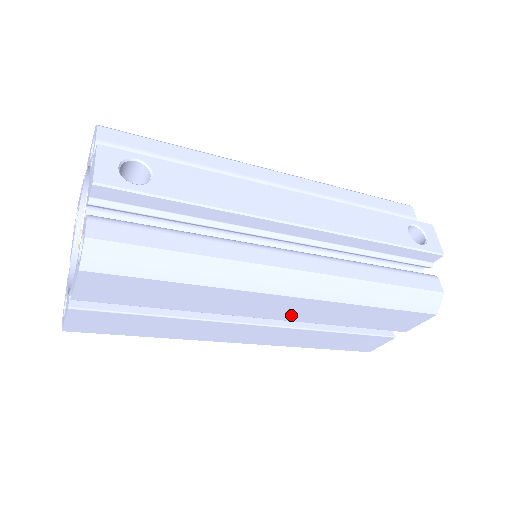
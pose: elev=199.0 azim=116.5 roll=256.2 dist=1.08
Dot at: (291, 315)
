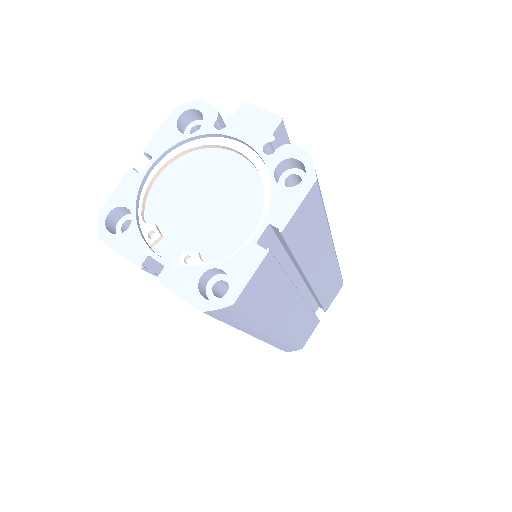
Dot at: (319, 280)
